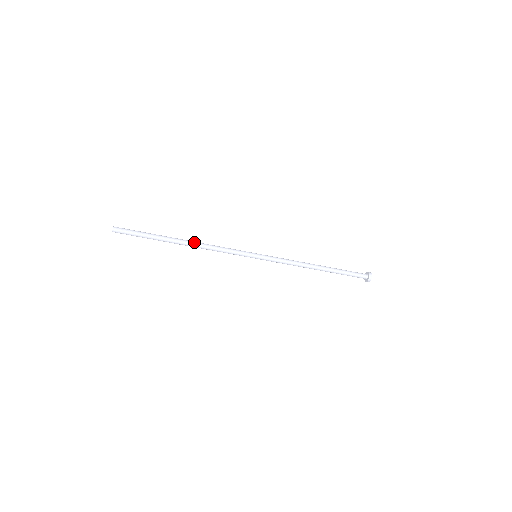
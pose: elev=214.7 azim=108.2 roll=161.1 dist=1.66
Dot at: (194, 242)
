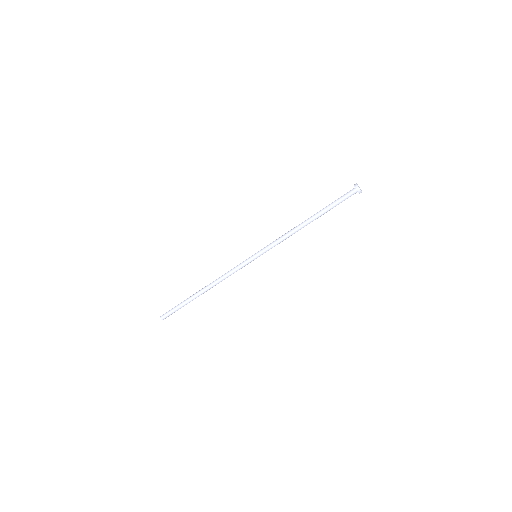
Dot at: (209, 284)
